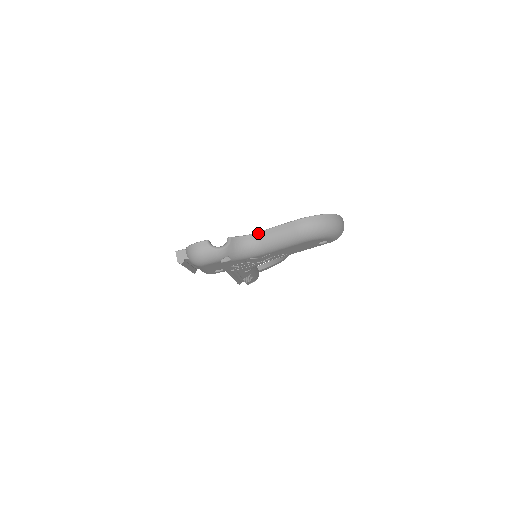
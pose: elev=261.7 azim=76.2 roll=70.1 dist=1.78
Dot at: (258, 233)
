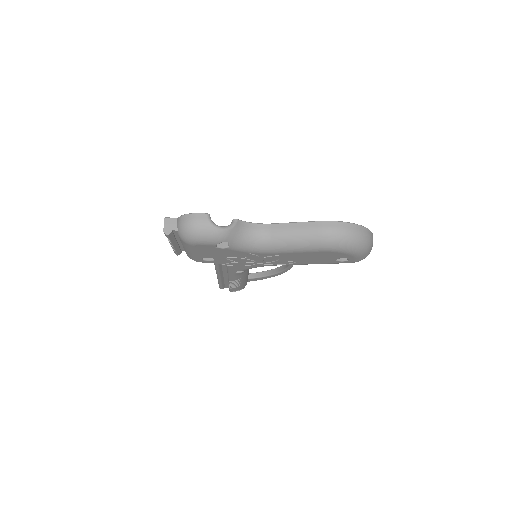
Dot at: (271, 225)
